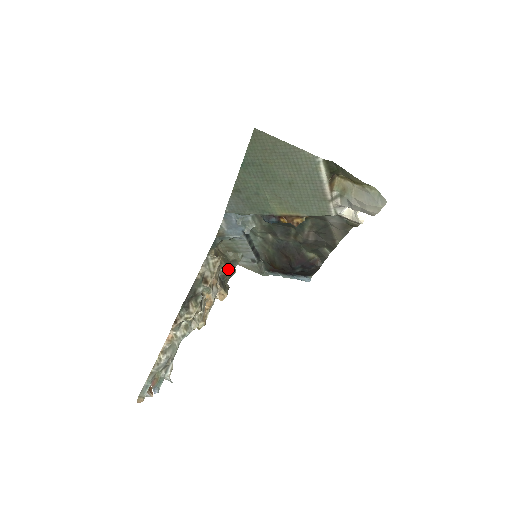
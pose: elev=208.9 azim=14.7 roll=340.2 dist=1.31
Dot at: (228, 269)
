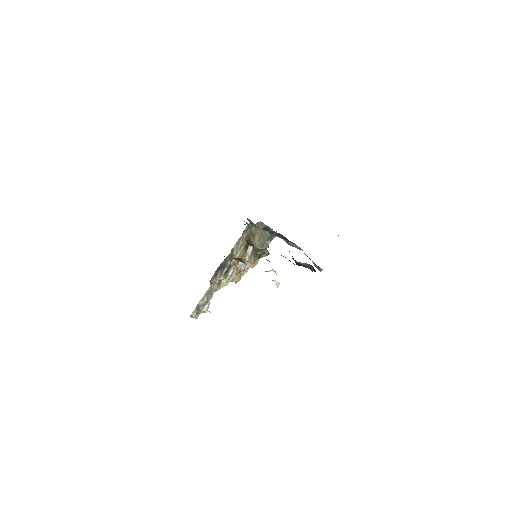
Dot at: (261, 244)
